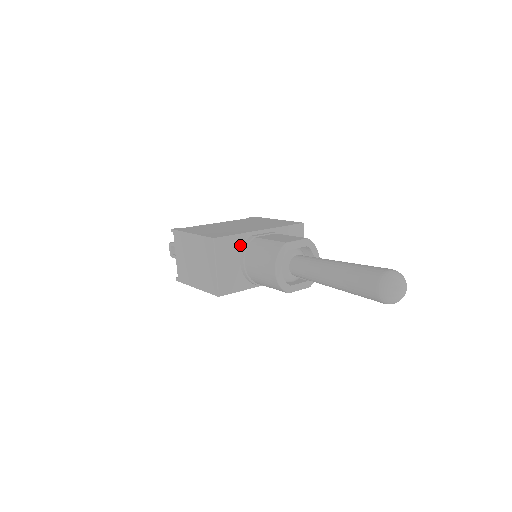
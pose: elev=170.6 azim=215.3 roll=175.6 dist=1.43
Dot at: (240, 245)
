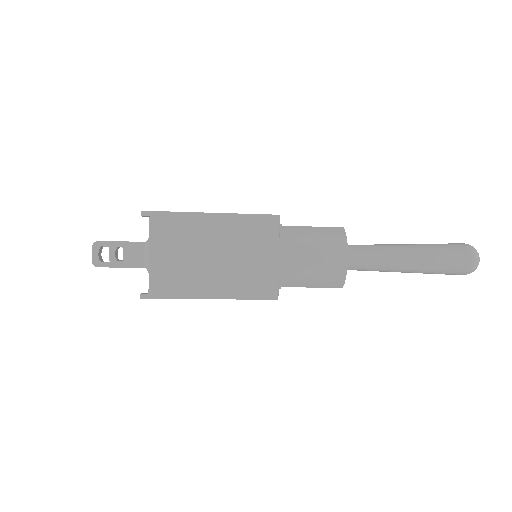
Dot at: occluded
